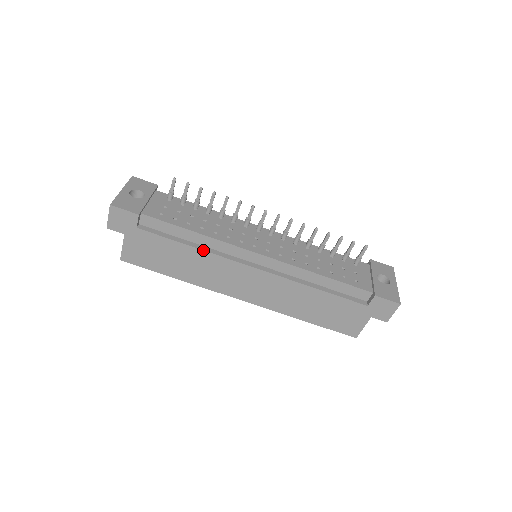
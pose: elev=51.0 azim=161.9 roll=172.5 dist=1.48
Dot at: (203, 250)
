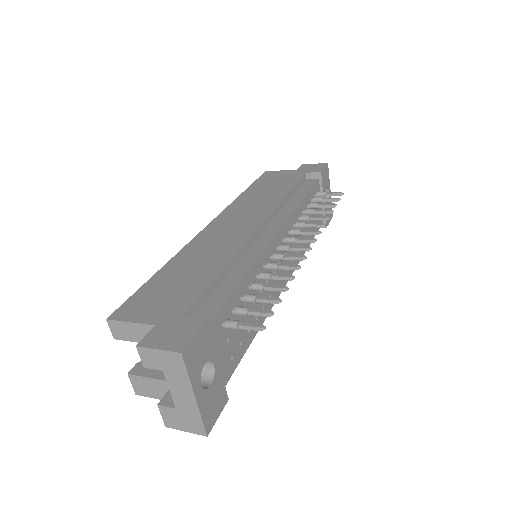
Dot at: occluded
